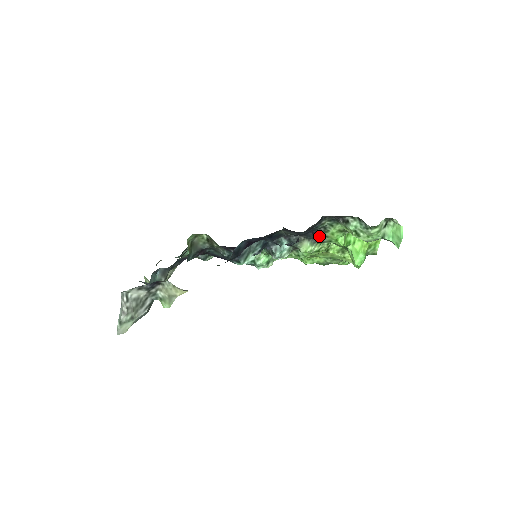
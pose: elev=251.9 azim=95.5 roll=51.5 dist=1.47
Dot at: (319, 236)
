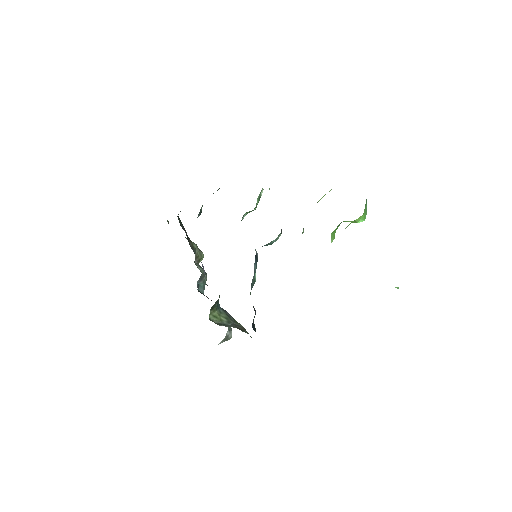
Dot at: occluded
